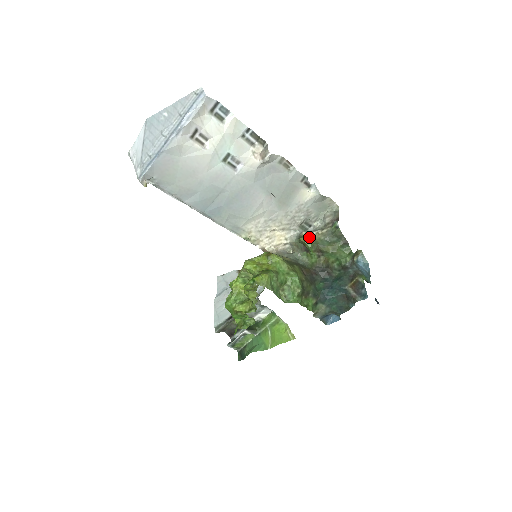
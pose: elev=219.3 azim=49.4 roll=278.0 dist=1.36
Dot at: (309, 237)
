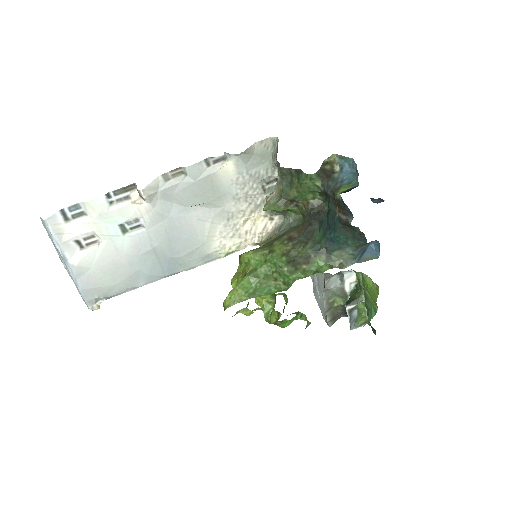
Dot at: (269, 200)
